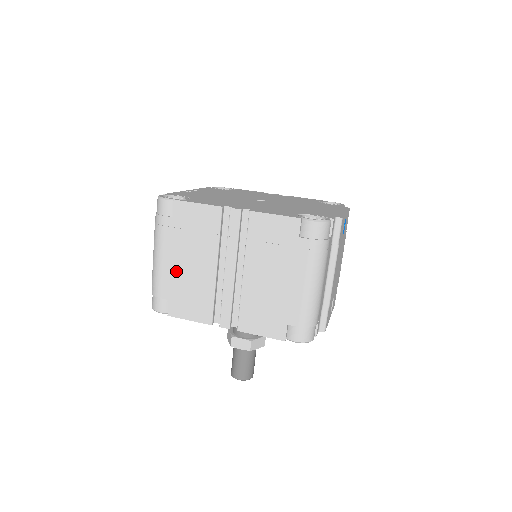
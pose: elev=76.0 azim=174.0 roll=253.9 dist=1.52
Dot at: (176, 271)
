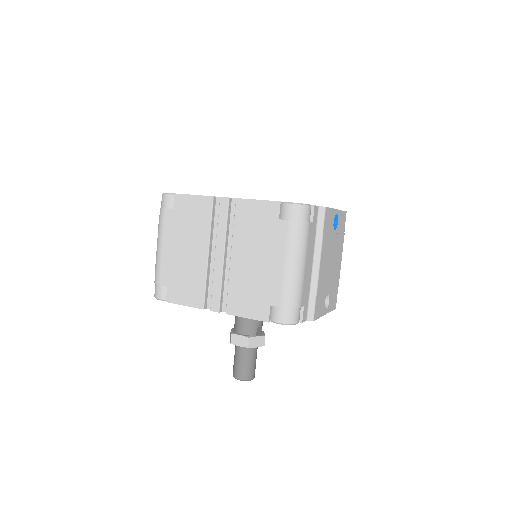
Dot at: (174, 259)
